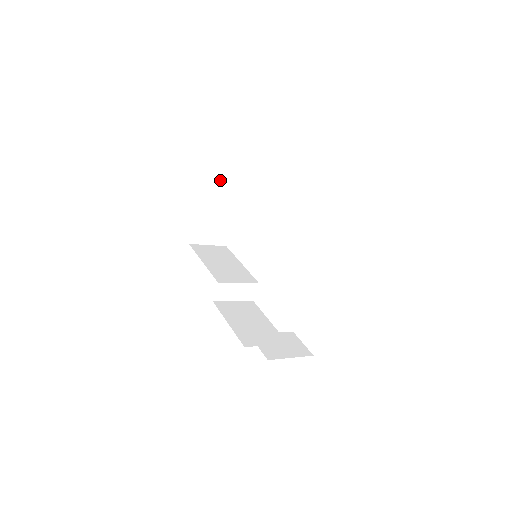
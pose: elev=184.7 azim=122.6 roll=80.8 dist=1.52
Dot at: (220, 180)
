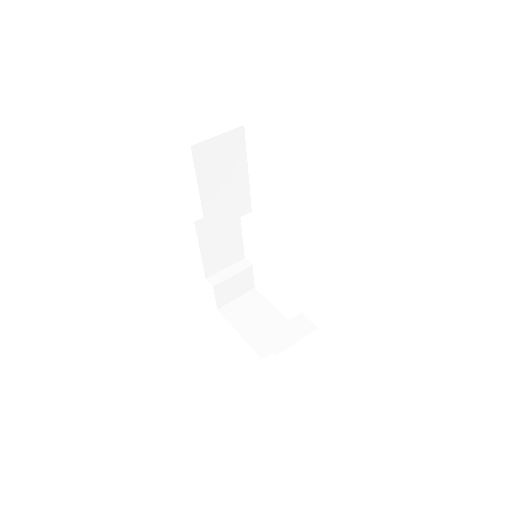
Dot at: occluded
